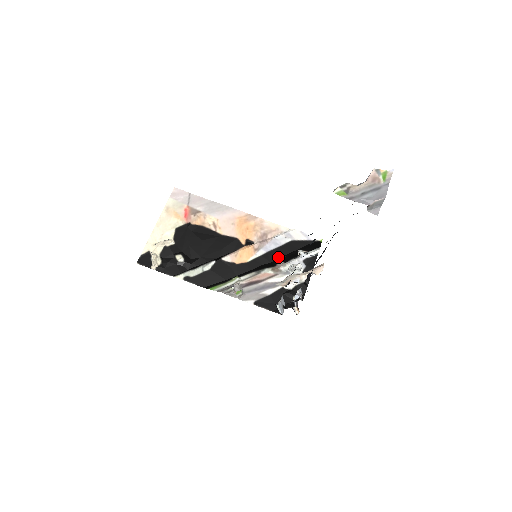
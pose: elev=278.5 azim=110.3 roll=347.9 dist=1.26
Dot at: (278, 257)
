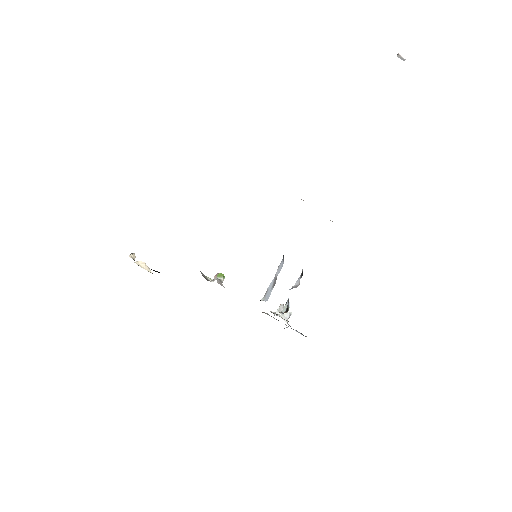
Dot at: occluded
